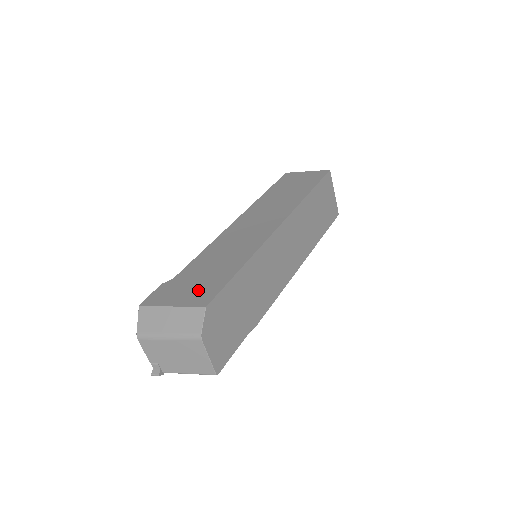
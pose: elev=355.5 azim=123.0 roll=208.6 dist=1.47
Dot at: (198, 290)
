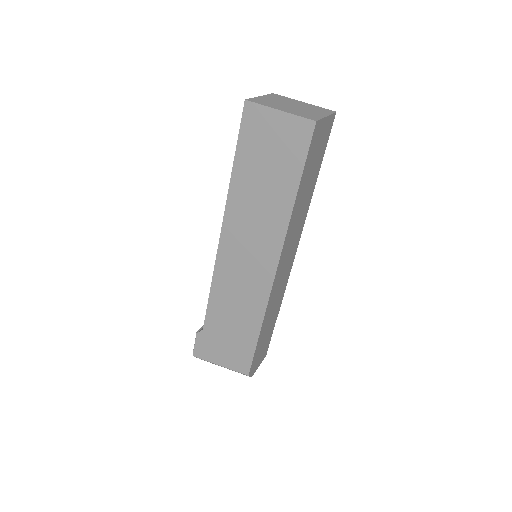
Dot at: (233, 354)
